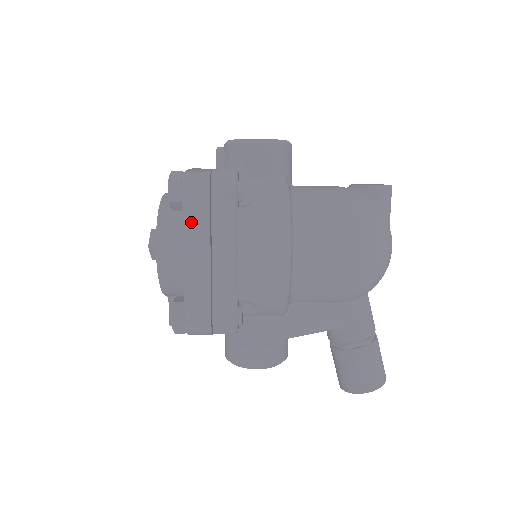
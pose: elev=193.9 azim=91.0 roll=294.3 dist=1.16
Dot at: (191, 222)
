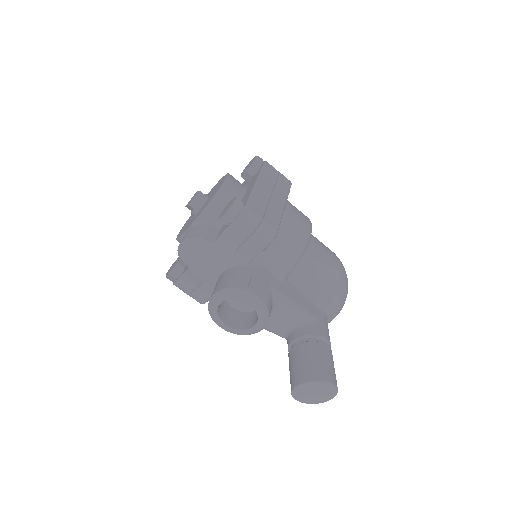
Dot at: (266, 174)
